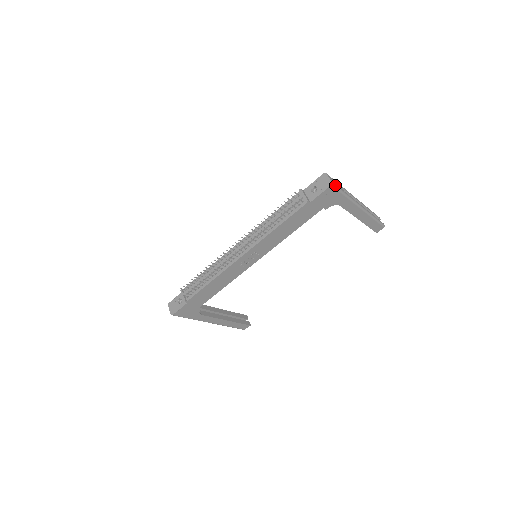
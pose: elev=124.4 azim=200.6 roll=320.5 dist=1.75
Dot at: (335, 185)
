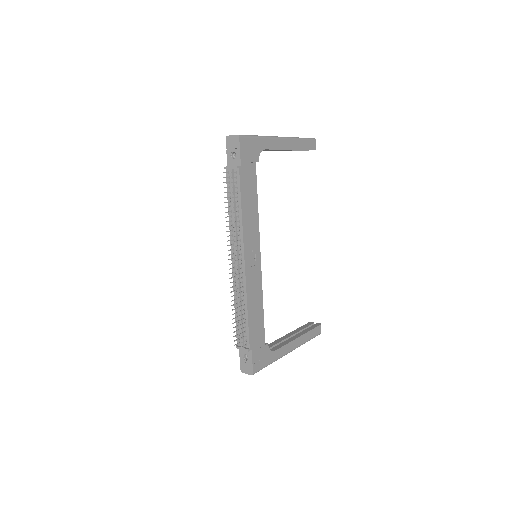
Dot at: (242, 135)
